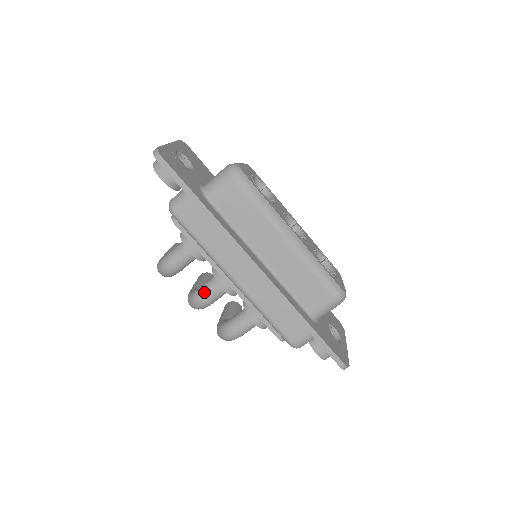
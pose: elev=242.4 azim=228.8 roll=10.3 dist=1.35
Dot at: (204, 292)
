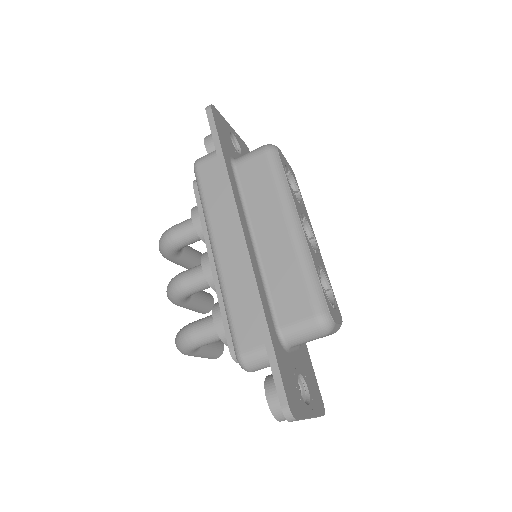
Dot at: (185, 273)
